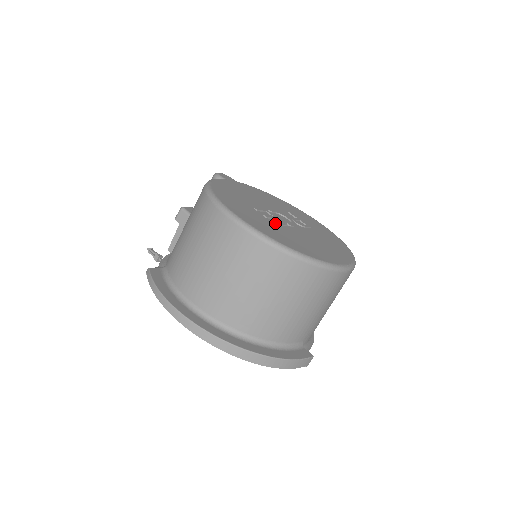
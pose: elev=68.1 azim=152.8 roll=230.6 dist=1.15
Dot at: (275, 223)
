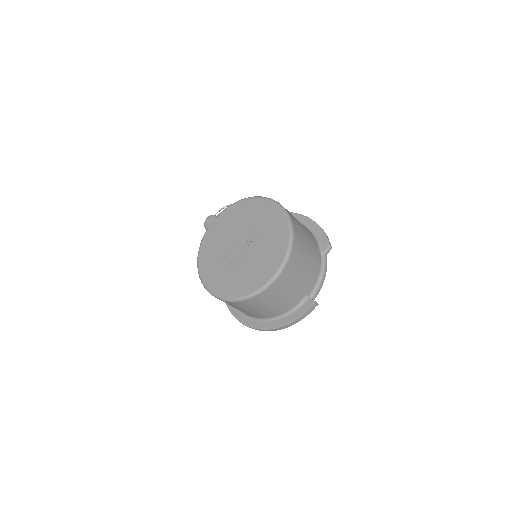
Dot at: (231, 269)
